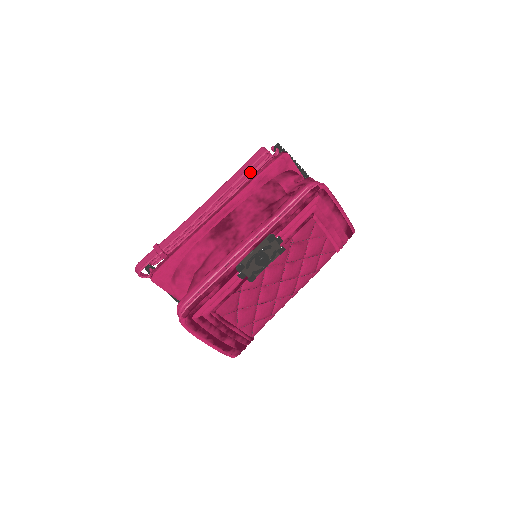
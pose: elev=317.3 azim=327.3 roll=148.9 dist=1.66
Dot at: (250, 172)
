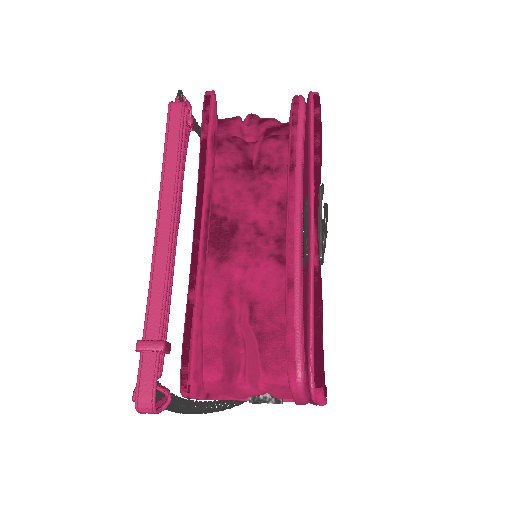
Dot at: occluded
